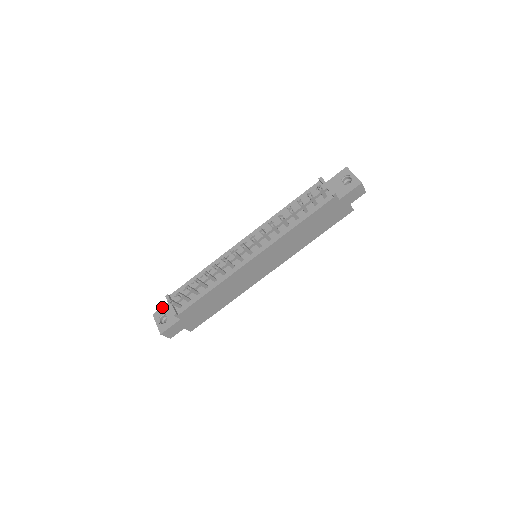
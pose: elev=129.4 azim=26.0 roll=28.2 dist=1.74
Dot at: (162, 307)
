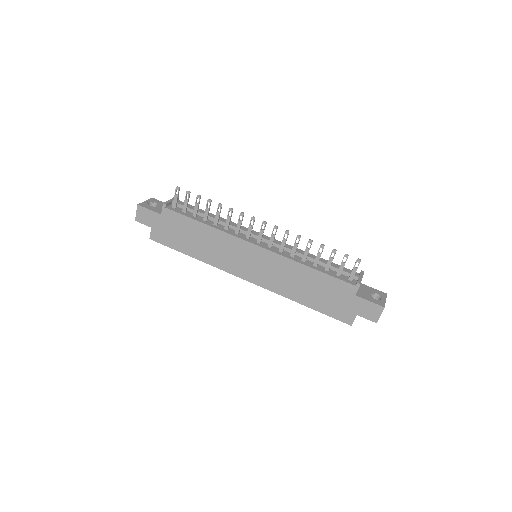
Dot at: (163, 202)
